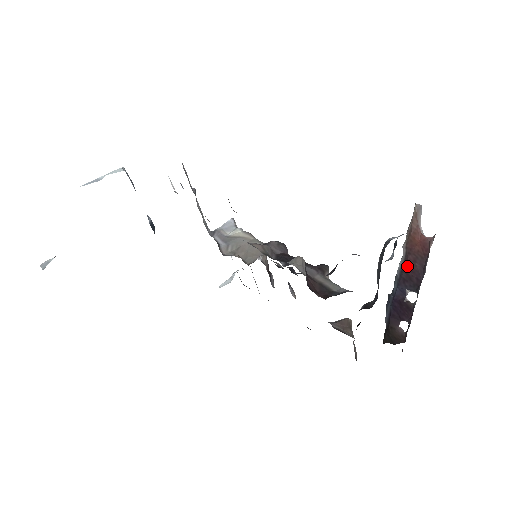
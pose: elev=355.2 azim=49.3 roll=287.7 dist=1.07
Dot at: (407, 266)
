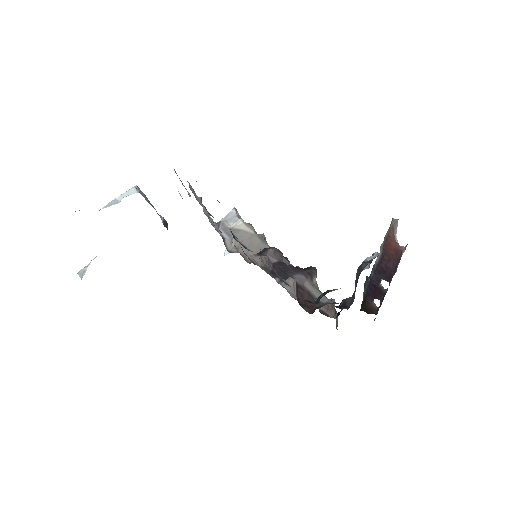
Dot at: (382, 263)
